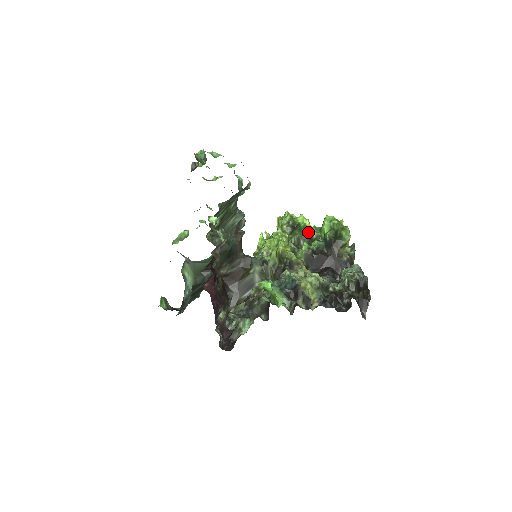
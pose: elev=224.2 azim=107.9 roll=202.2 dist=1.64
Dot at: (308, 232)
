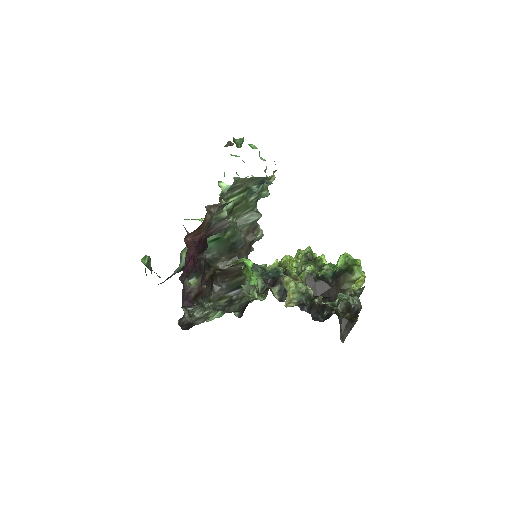
Dot at: (322, 265)
